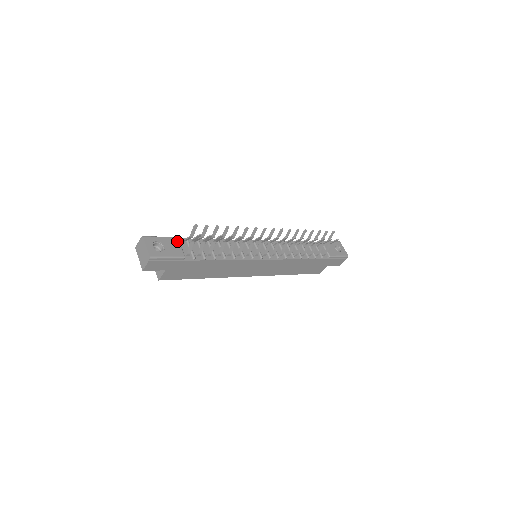
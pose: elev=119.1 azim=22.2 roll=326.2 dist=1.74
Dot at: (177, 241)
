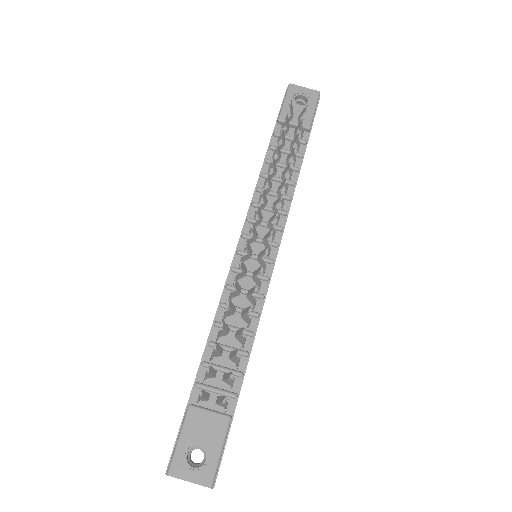
Dot at: (197, 412)
